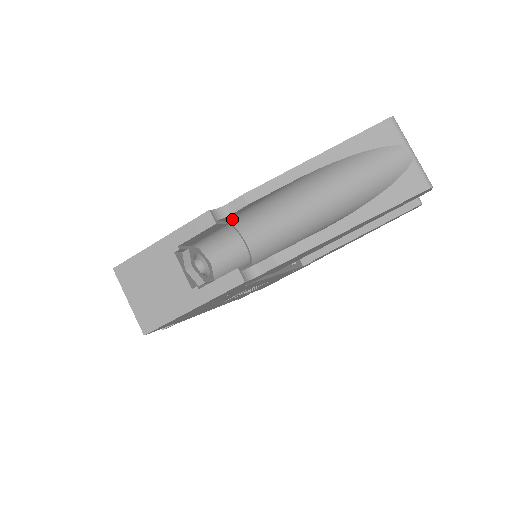
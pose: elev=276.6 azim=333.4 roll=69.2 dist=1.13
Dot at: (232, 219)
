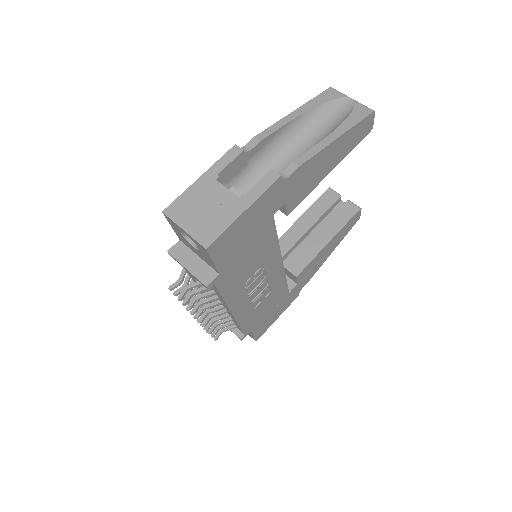
Dot at: (249, 163)
